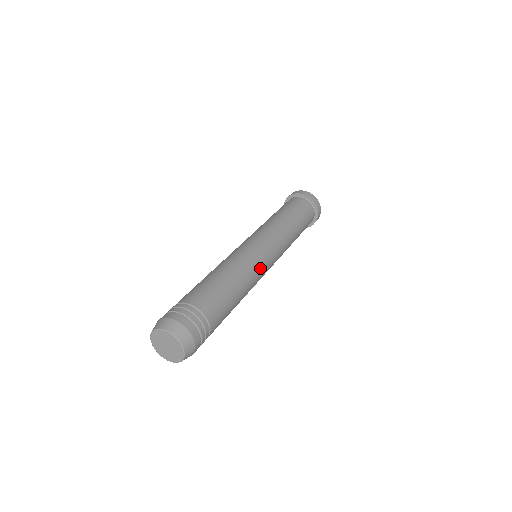
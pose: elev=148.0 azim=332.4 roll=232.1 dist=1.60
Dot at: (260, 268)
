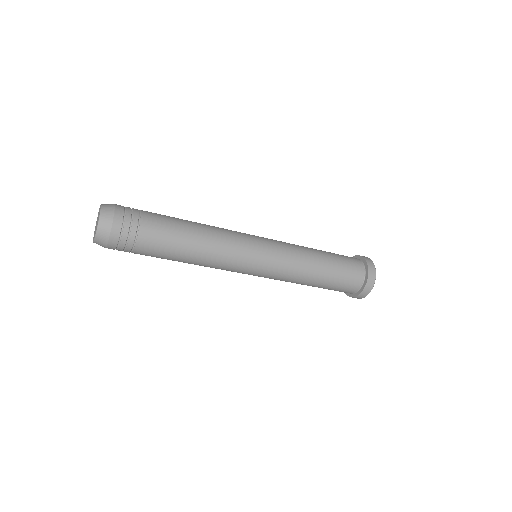
Dot at: (237, 233)
